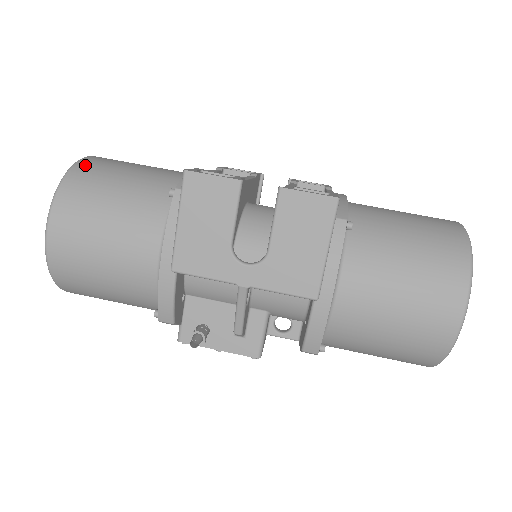
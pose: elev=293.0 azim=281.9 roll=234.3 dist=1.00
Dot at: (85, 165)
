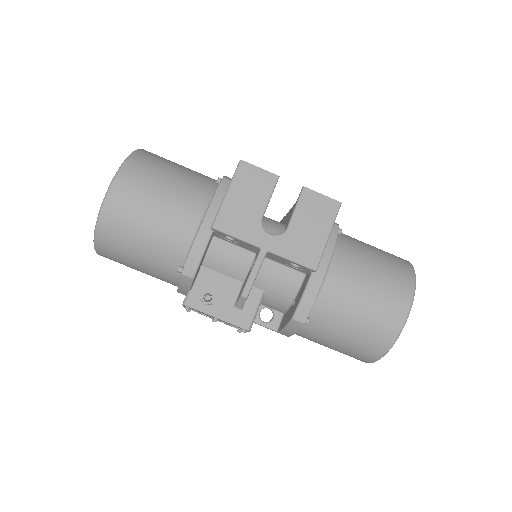
Dot at: (148, 152)
